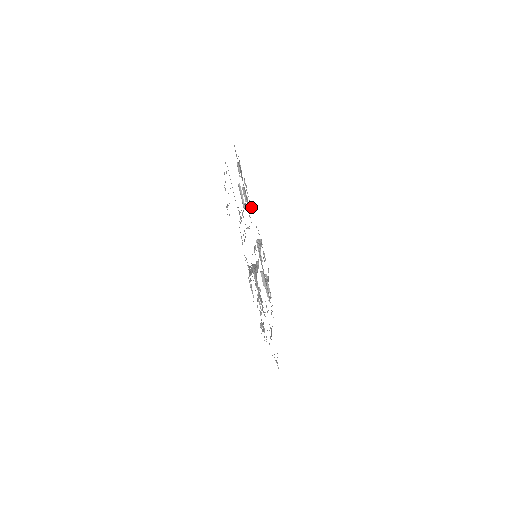
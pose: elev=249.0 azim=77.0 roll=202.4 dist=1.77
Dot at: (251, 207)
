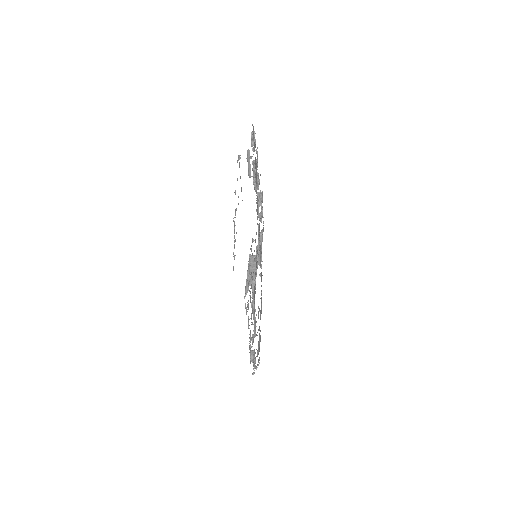
Dot at: occluded
